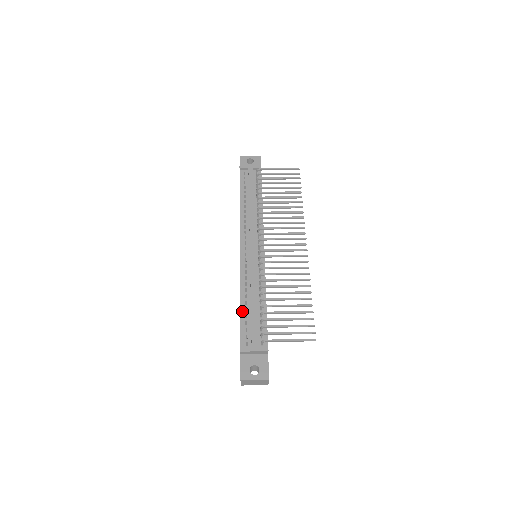
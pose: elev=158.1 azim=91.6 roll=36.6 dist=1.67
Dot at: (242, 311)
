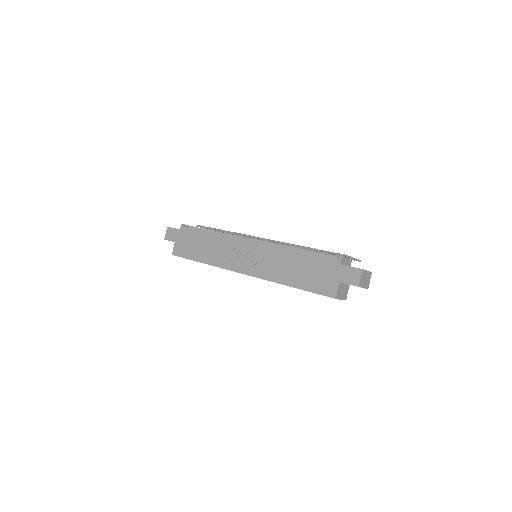
Dot at: (306, 253)
